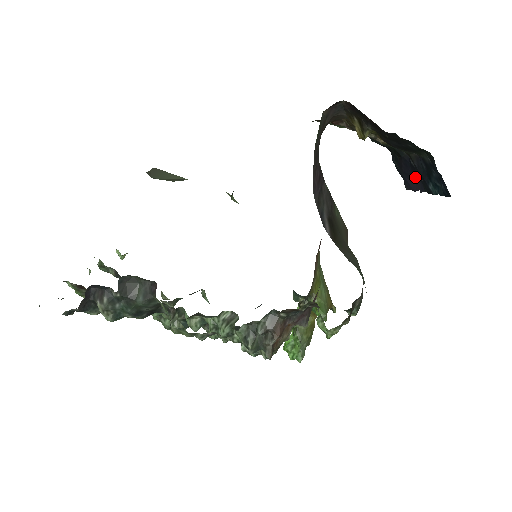
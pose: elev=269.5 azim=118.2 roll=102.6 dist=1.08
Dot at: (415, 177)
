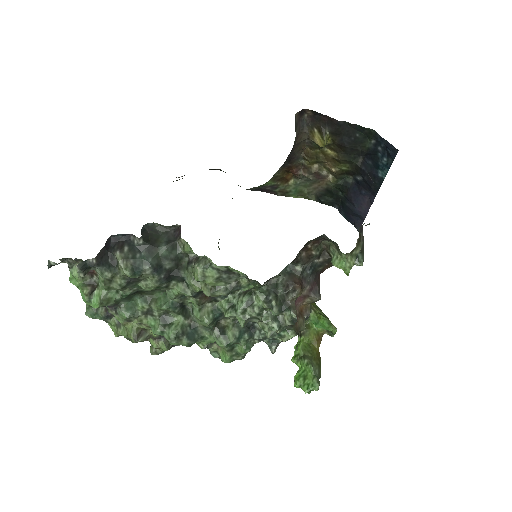
Dot at: (364, 196)
